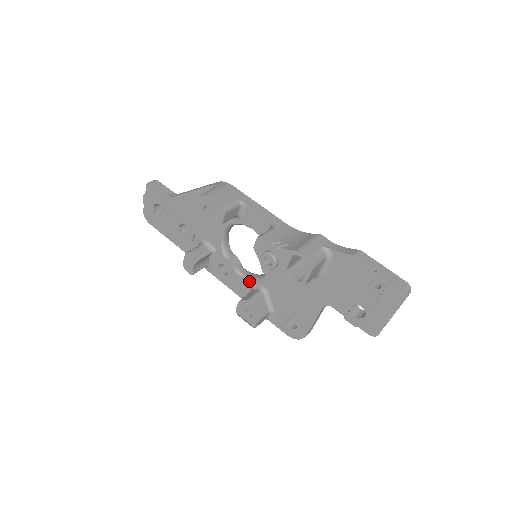
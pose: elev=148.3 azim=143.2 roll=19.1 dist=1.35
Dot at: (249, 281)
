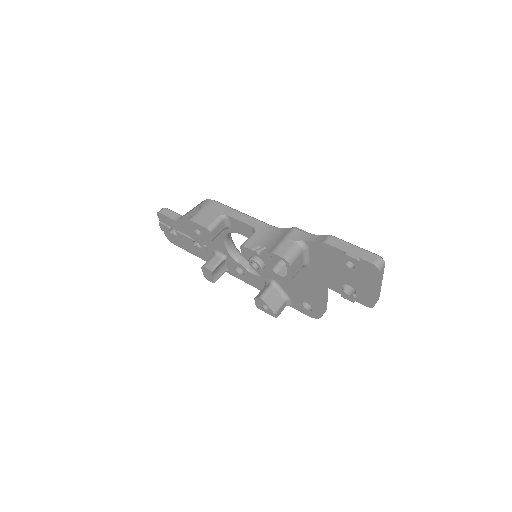
Dot at: (261, 277)
